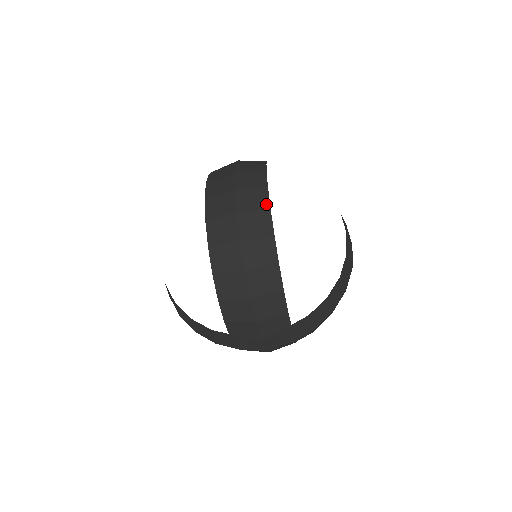
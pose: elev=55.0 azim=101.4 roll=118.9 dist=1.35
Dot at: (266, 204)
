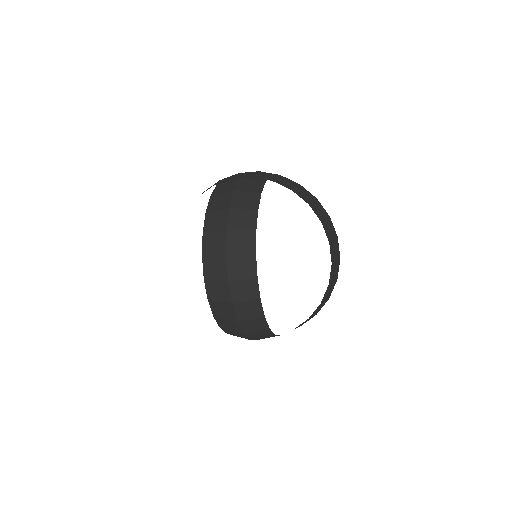
Dot at: (254, 272)
